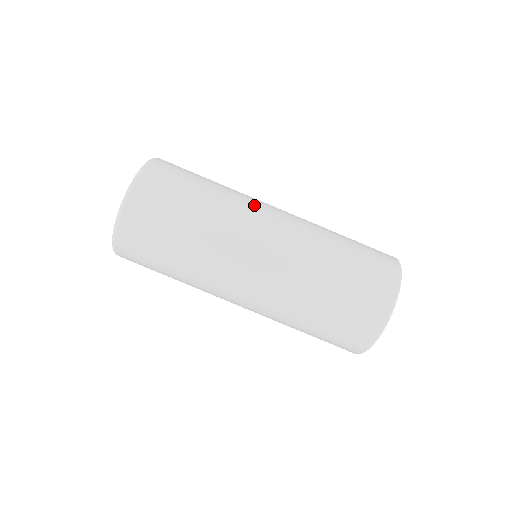
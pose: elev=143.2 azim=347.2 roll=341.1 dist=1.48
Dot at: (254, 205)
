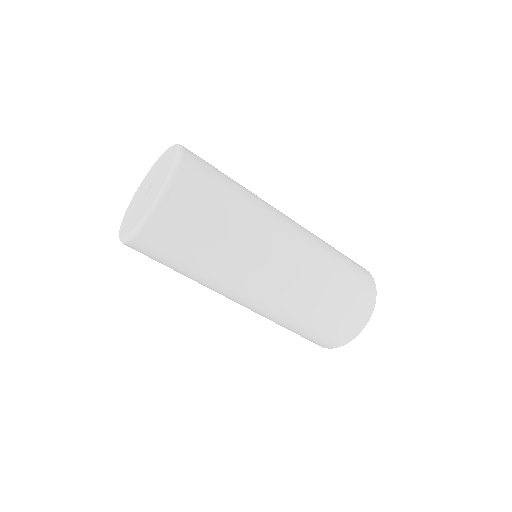
Dot at: (274, 224)
